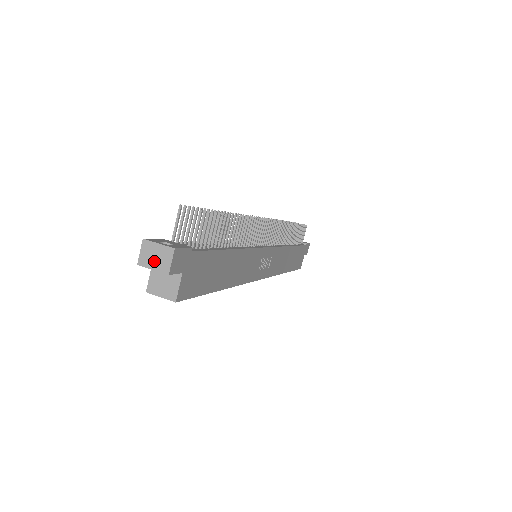
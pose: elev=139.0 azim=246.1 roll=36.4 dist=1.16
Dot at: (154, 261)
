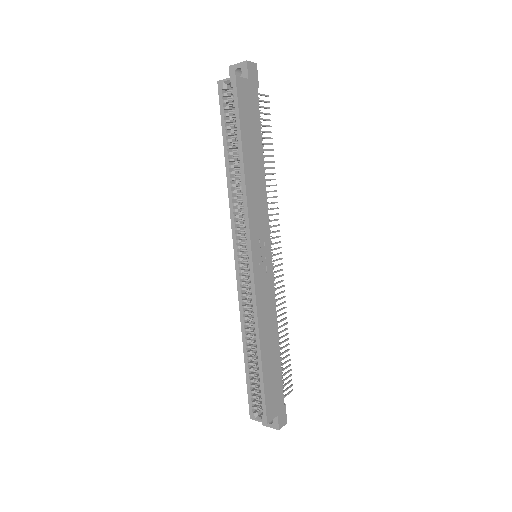
Dot at: (241, 64)
